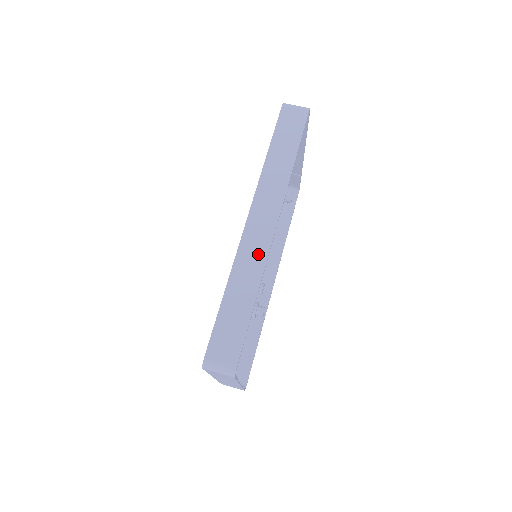
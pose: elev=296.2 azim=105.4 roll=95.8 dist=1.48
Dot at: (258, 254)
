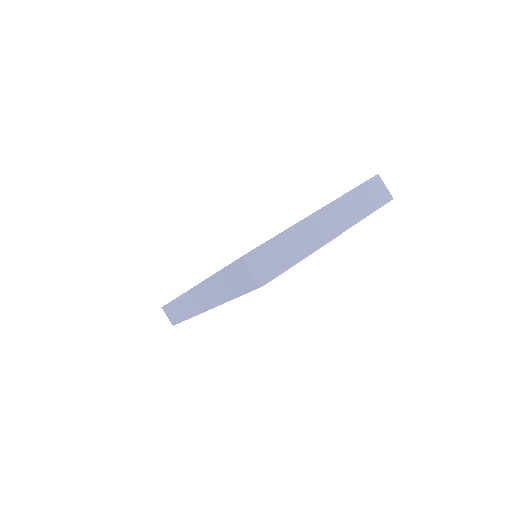
Dot at: (192, 309)
